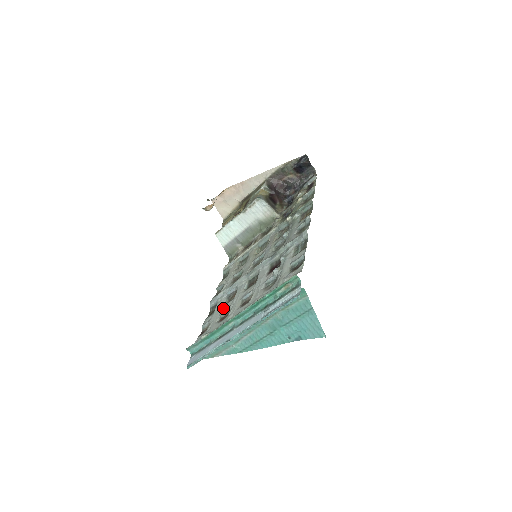
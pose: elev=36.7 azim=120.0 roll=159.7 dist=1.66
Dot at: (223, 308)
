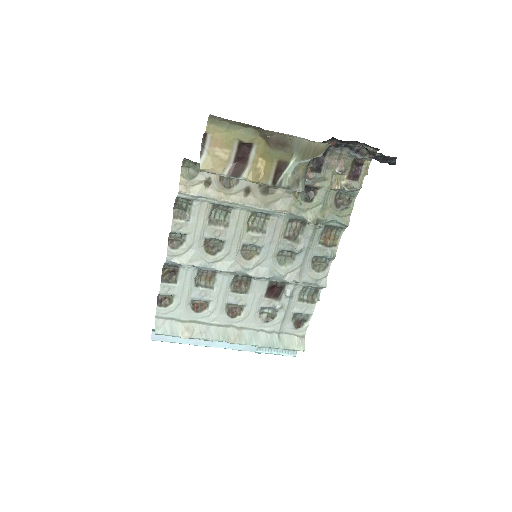
Dot at: (196, 291)
